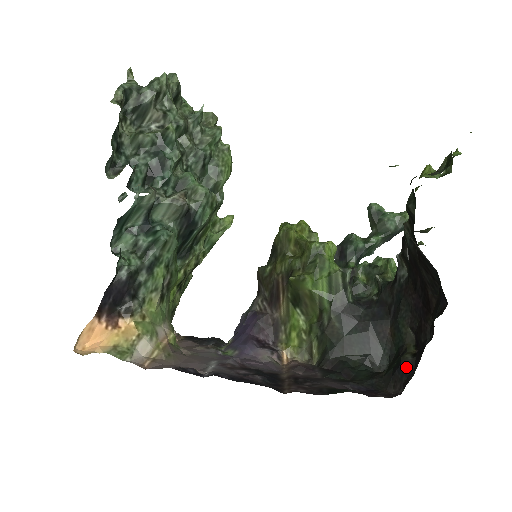
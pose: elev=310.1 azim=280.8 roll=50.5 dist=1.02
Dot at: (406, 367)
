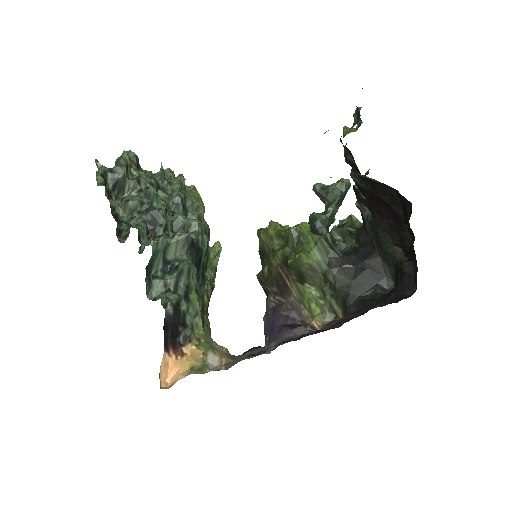
Dot at: (409, 270)
